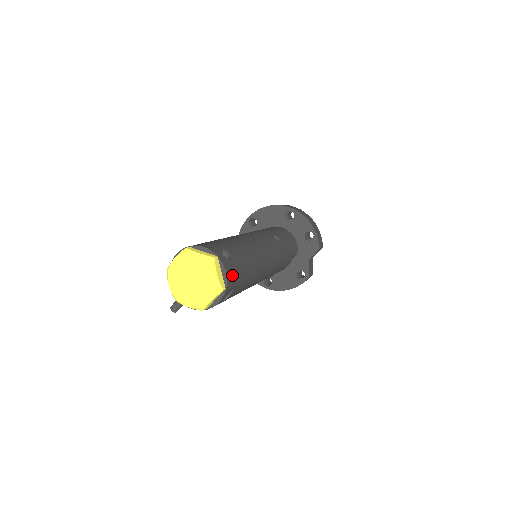
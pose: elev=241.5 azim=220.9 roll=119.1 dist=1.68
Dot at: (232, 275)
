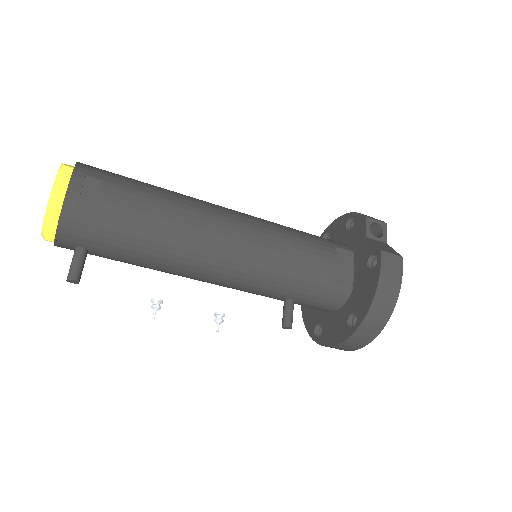
Dot at: (95, 169)
